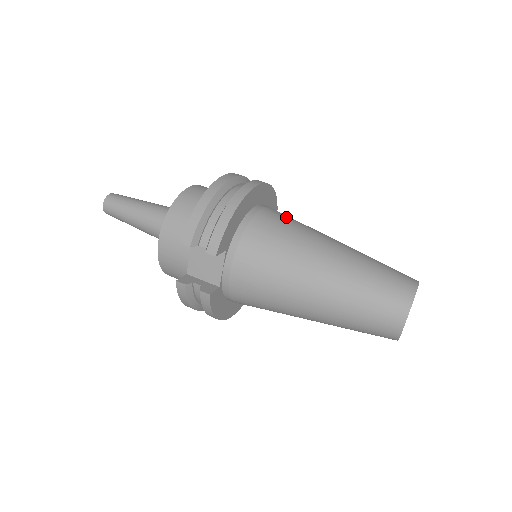
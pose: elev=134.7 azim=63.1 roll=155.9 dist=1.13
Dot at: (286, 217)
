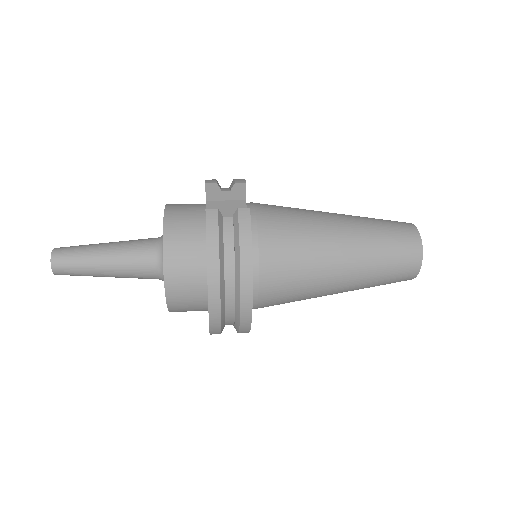
Dot at: occluded
